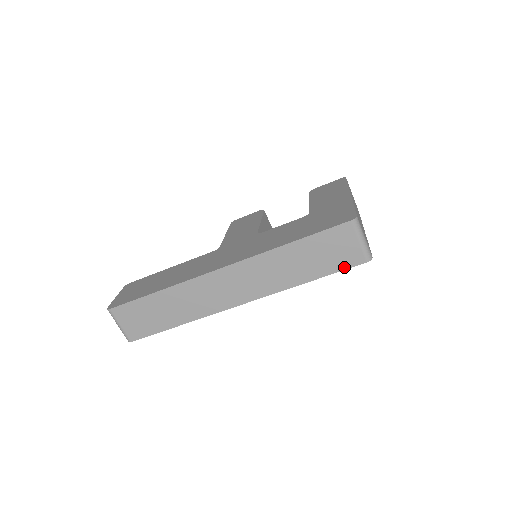
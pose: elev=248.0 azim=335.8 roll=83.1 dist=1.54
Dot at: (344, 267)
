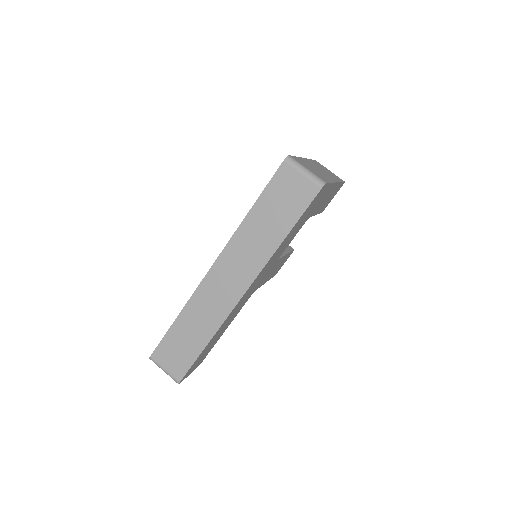
Dot at: (305, 205)
